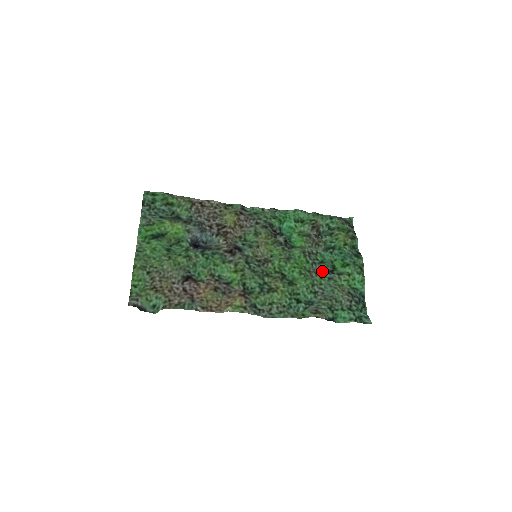
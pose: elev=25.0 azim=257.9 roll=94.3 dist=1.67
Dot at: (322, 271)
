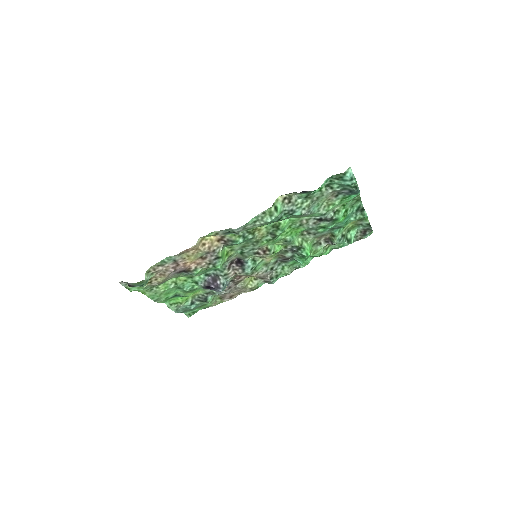
Dot at: (317, 221)
